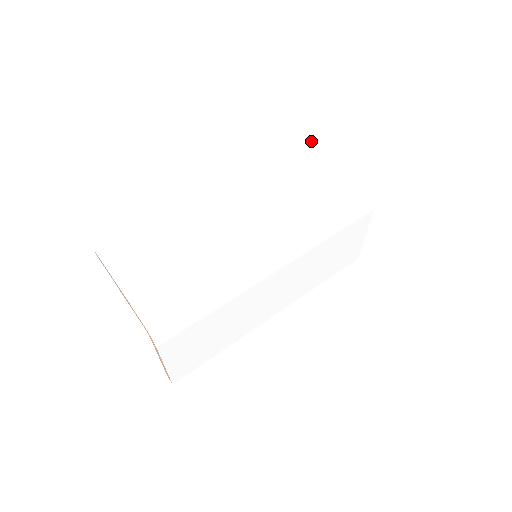
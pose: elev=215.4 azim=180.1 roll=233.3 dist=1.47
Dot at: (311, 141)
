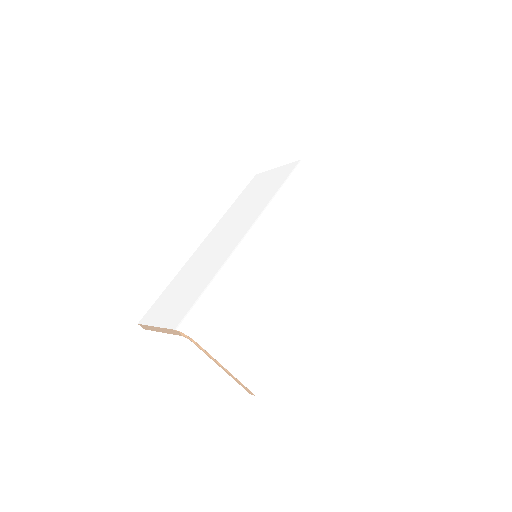
Dot at: (258, 174)
